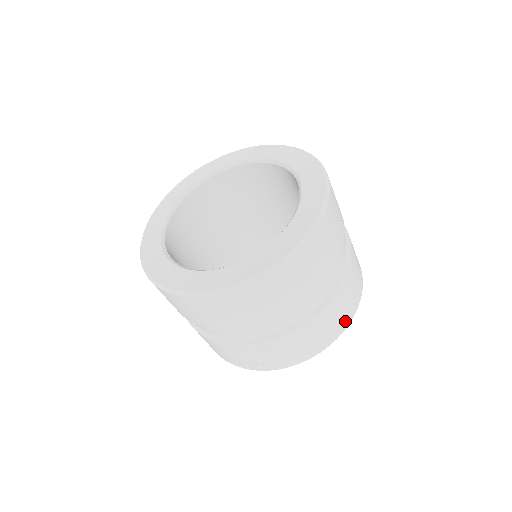
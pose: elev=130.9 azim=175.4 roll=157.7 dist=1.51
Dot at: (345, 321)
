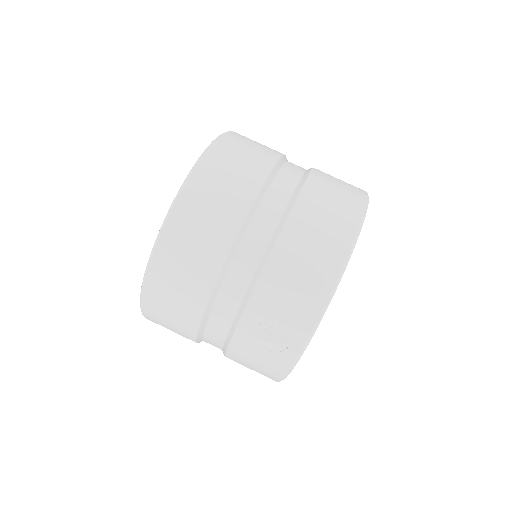
Dot at: (339, 243)
